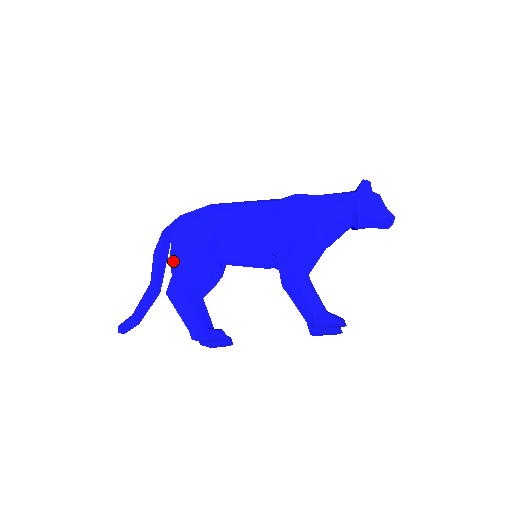
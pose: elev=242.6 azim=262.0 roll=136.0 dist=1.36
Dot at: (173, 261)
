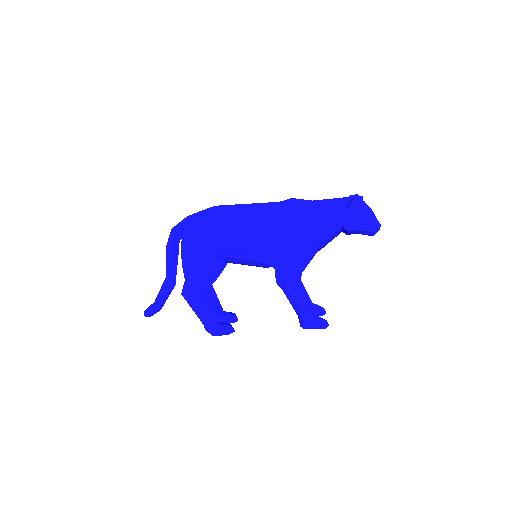
Dot at: (185, 268)
